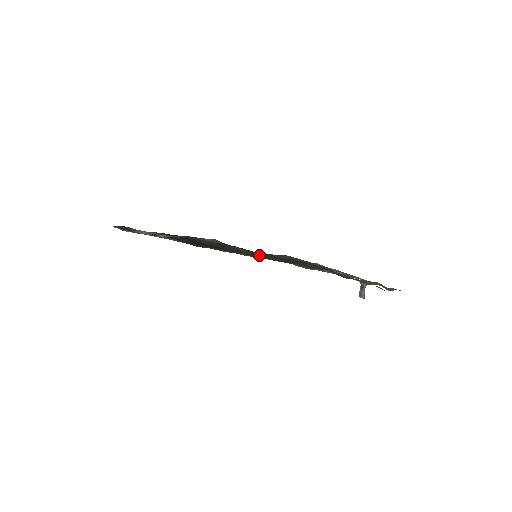
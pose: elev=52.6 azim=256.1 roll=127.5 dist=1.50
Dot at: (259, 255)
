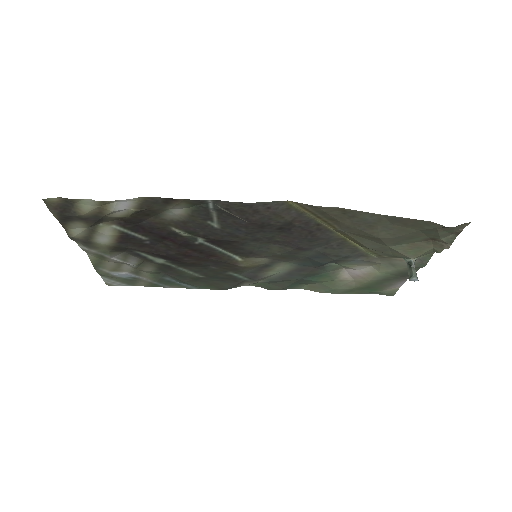
Dot at: (250, 217)
